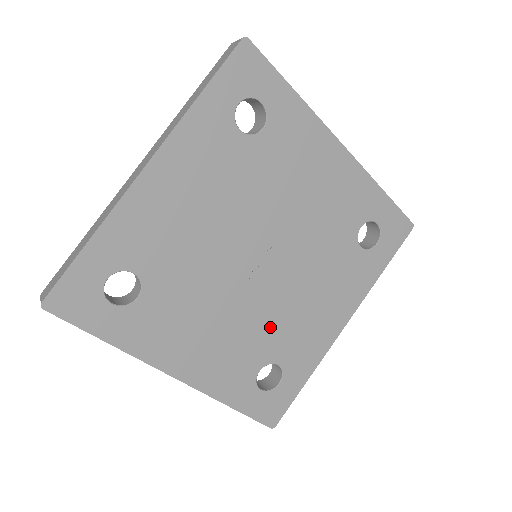
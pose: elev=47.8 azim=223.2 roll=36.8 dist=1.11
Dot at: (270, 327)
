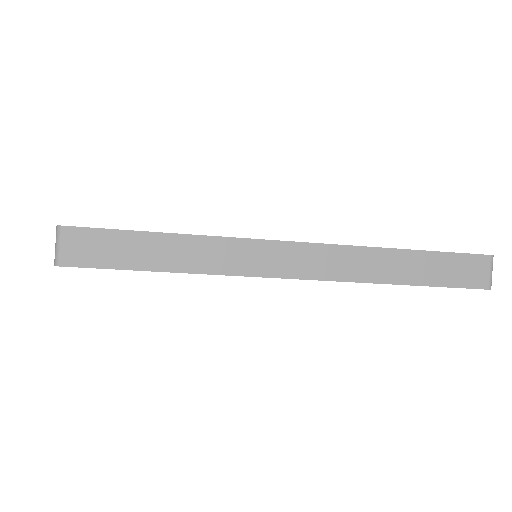
Dot at: occluded
